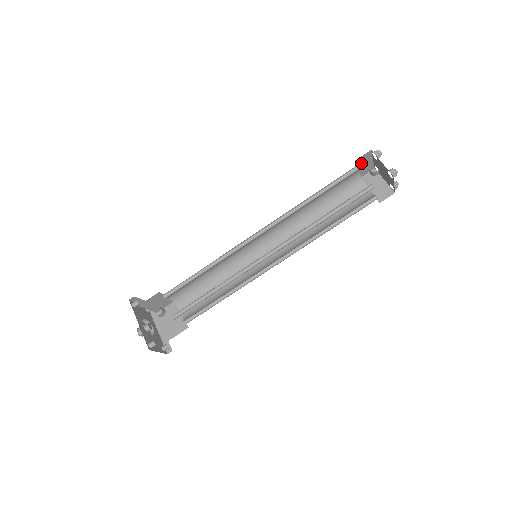
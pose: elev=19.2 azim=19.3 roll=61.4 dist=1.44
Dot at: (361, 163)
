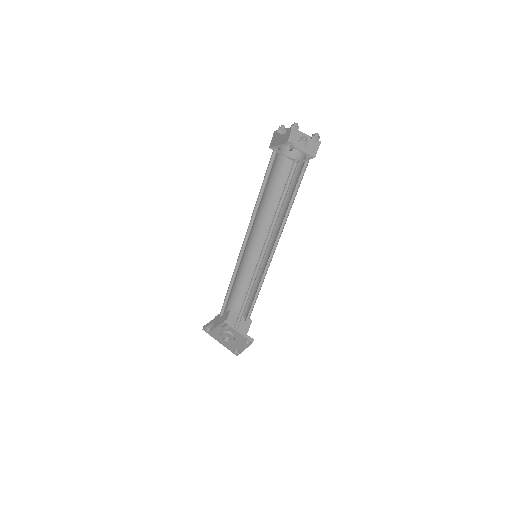
Dot at: (276, 141)
